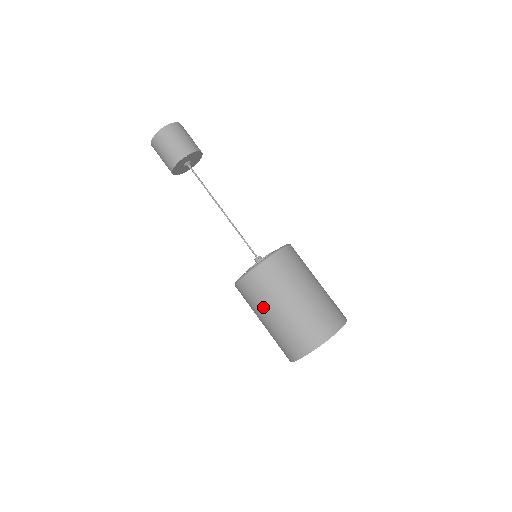
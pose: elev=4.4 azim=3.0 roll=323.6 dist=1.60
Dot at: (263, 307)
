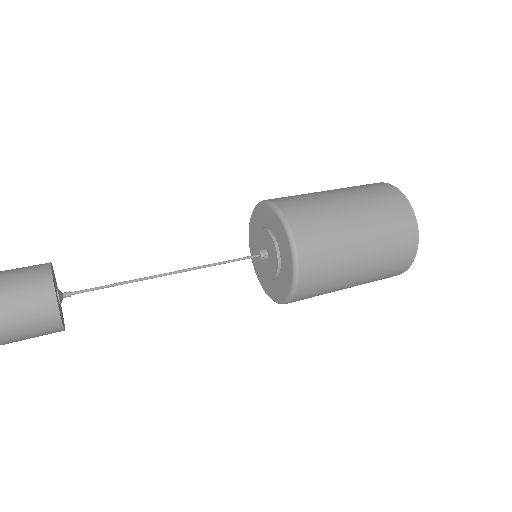
Dot at: (335, 290)
